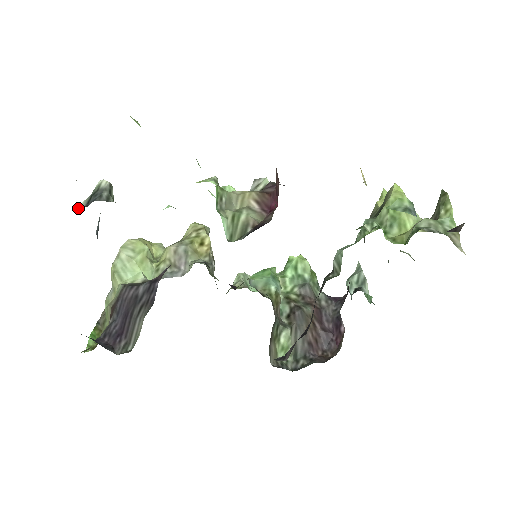
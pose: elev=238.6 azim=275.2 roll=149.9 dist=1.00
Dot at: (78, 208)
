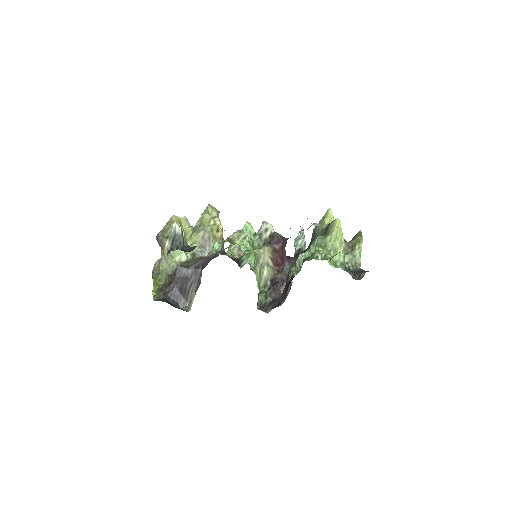
Dot at: (167, 249)
